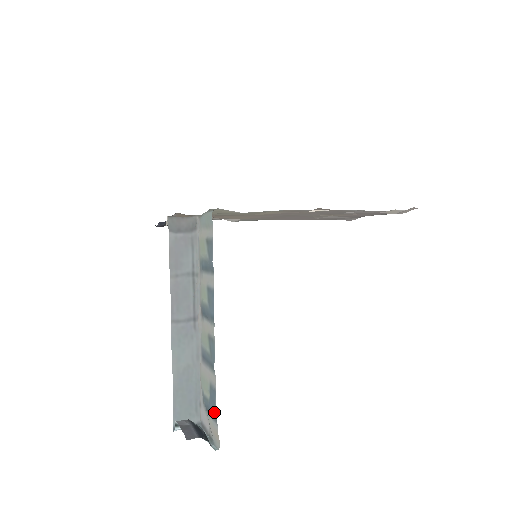
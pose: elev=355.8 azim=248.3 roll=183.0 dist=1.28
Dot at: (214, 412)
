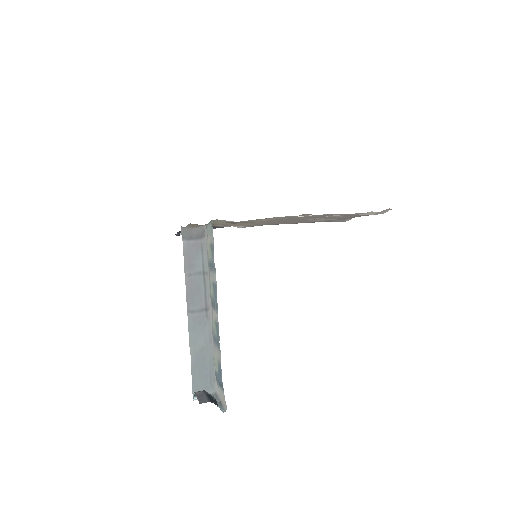
Dot at: (221, 382)
